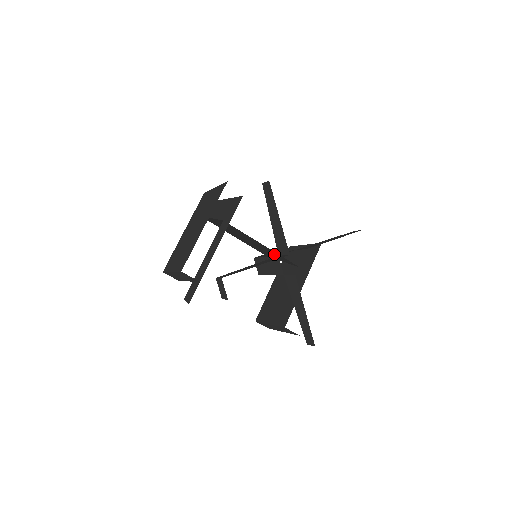
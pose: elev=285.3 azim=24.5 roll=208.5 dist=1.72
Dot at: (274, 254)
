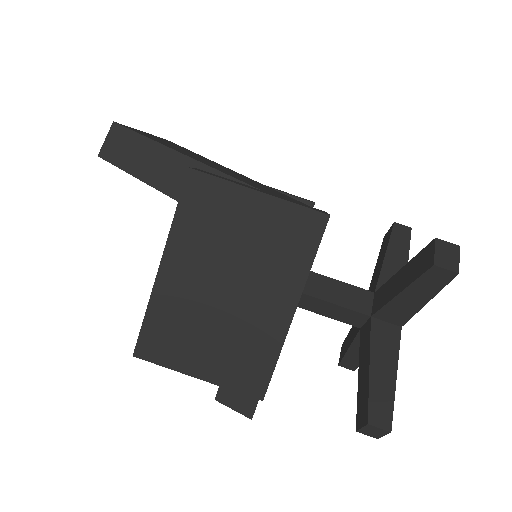
Dot at: (341, 296)
